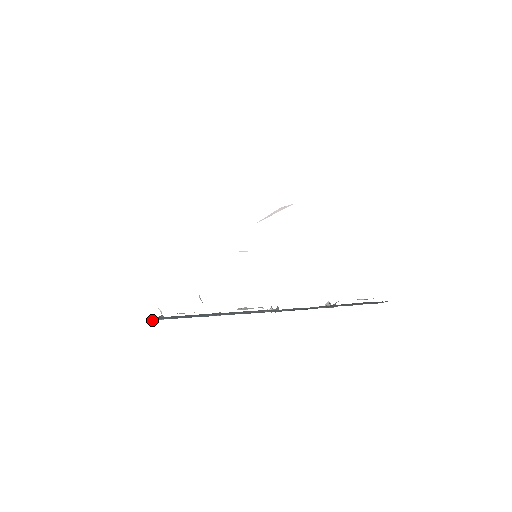
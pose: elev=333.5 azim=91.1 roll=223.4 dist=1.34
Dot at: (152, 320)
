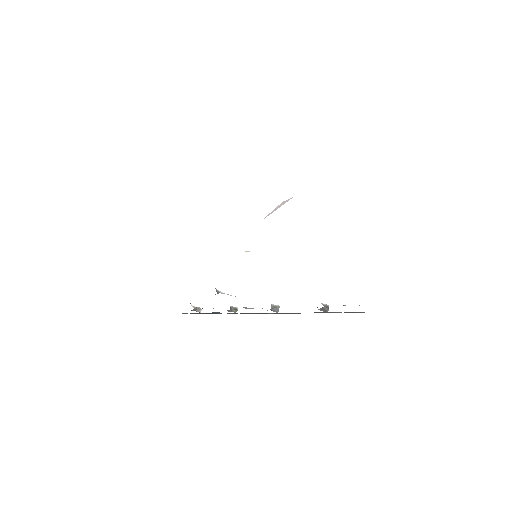
Dot at: (184, 313)
